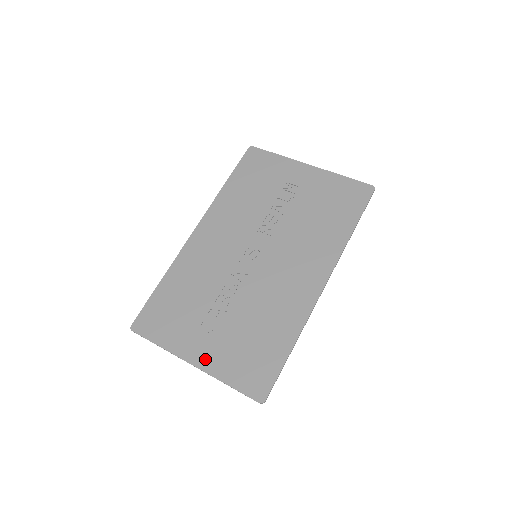
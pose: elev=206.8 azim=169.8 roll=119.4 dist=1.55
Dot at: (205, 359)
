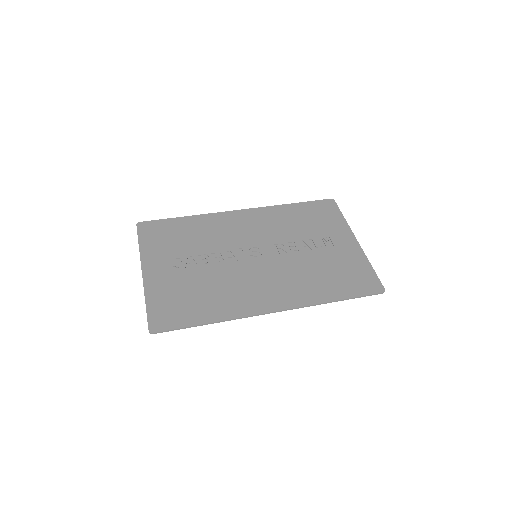
Dot at: (153, 277)
